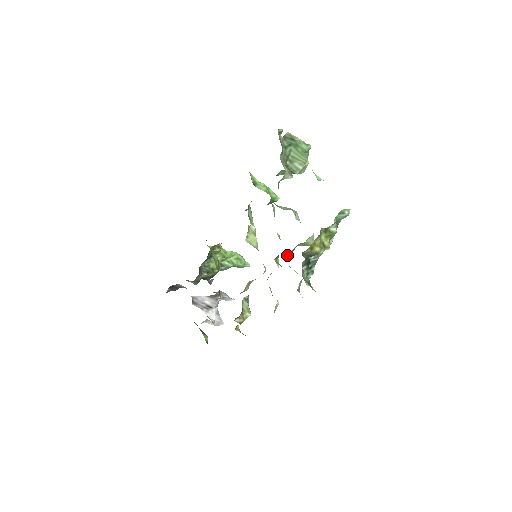
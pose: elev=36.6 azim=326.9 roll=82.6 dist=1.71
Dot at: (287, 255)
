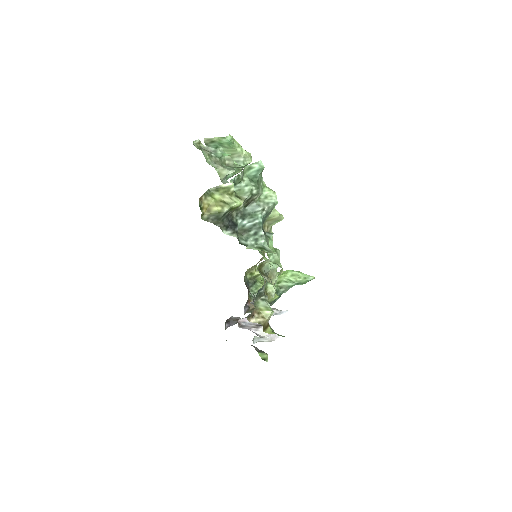
Dot at: occluded
